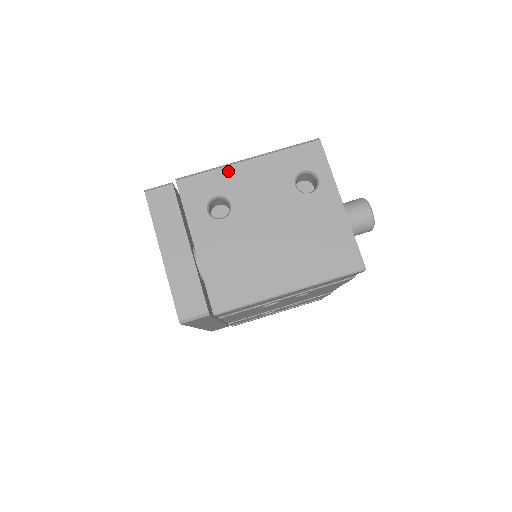
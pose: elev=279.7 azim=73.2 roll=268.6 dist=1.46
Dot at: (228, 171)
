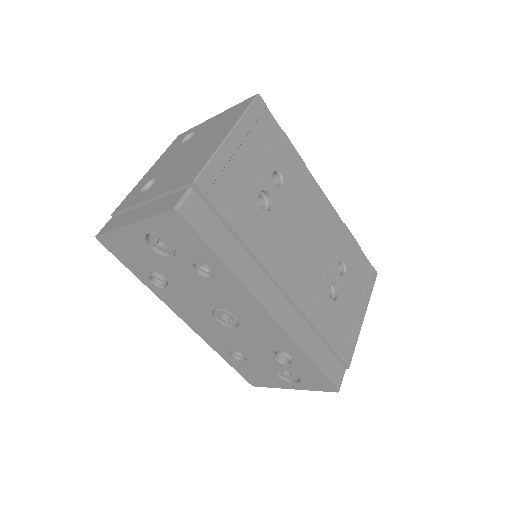
Dot at: (140, 183)
